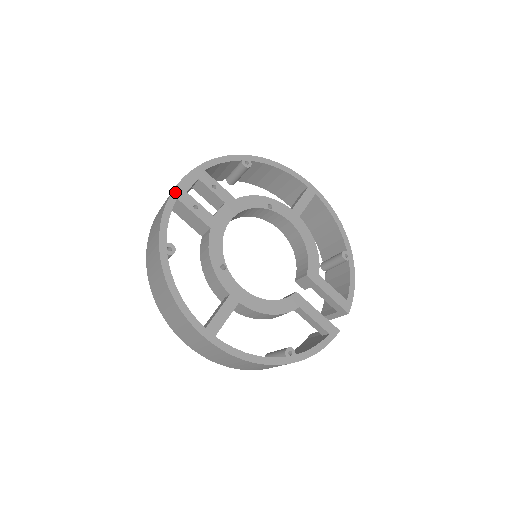
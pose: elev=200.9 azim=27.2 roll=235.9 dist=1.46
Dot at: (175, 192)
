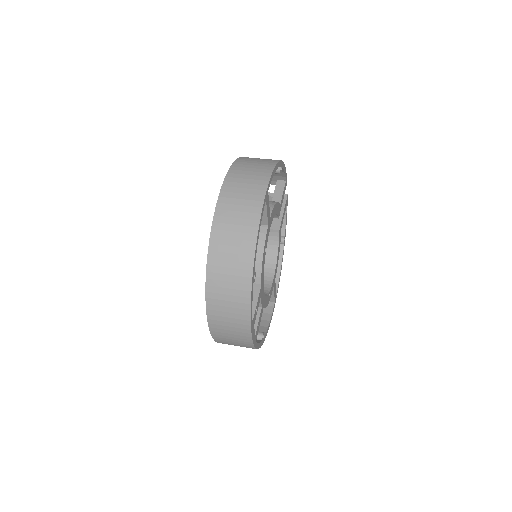
Dot at: (255, 344)
